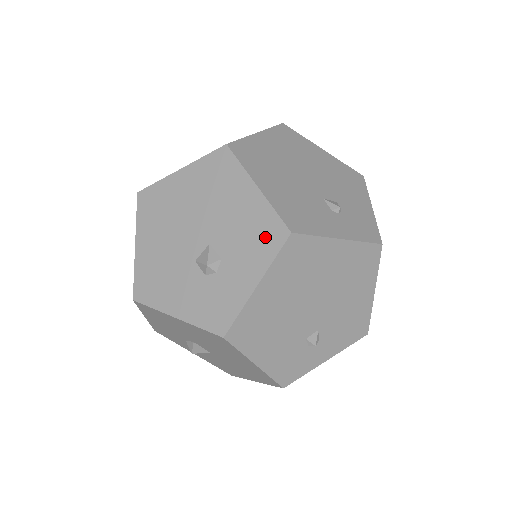
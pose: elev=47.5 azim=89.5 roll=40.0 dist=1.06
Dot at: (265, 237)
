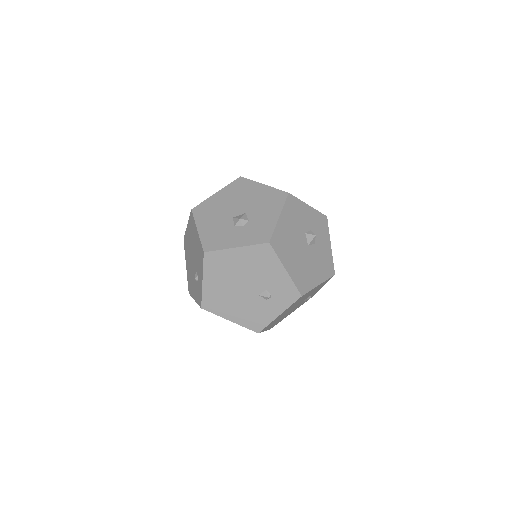
Dot at: occluded
